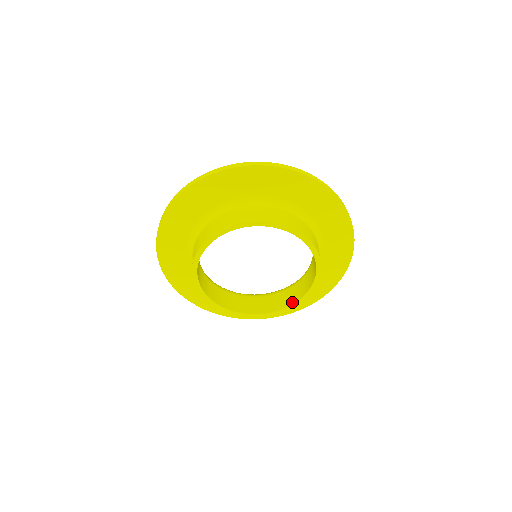
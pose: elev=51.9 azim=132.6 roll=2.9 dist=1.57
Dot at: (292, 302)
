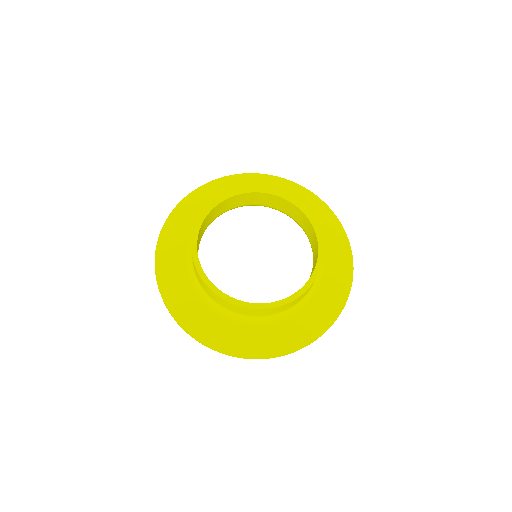
Dot at: (245, 302)
